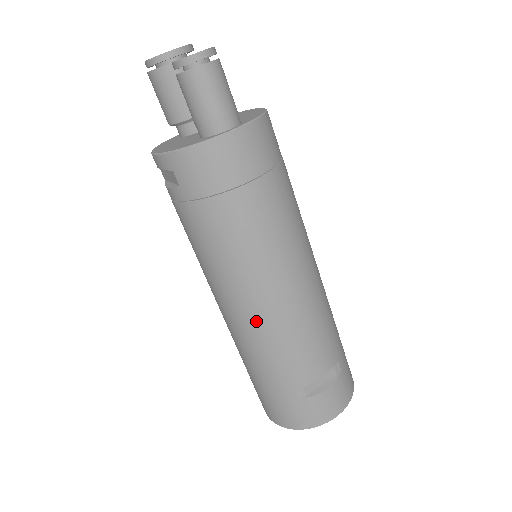
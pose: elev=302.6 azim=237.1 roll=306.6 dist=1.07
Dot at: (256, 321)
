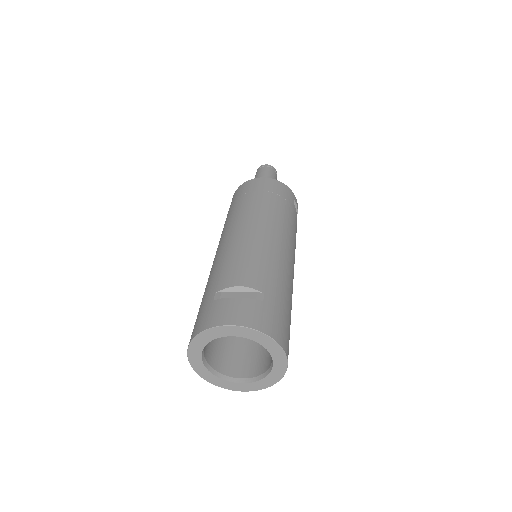
Dot at: (222, 249)
